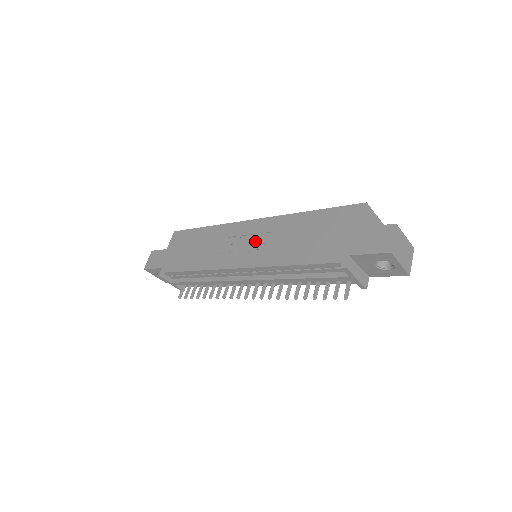
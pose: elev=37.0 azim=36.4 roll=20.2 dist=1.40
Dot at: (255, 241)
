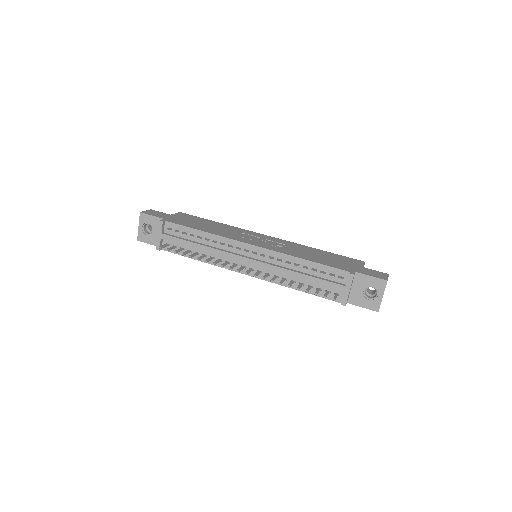
Dot at: (270, 242)
